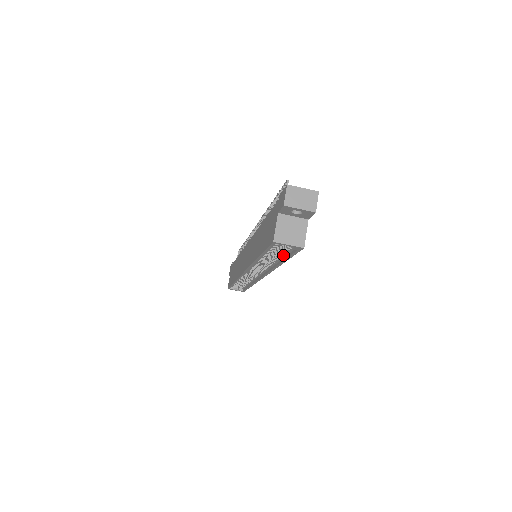
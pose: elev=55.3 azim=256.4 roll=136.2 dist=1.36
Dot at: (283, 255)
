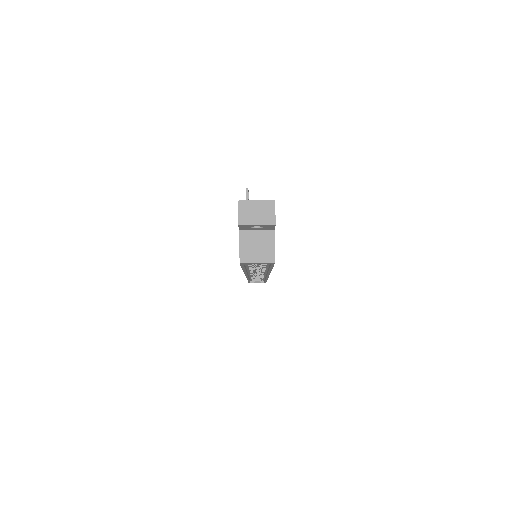
Dot at: (266, 264)
